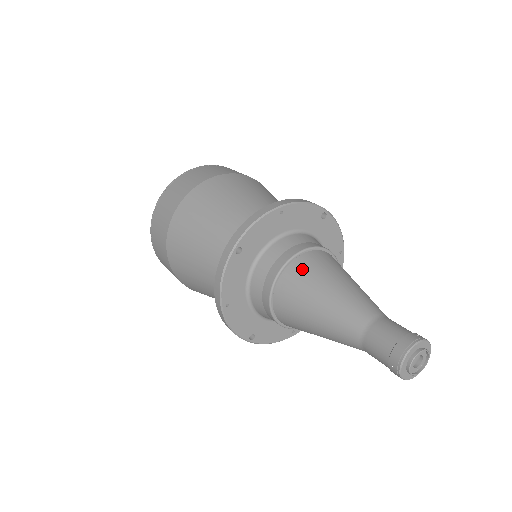
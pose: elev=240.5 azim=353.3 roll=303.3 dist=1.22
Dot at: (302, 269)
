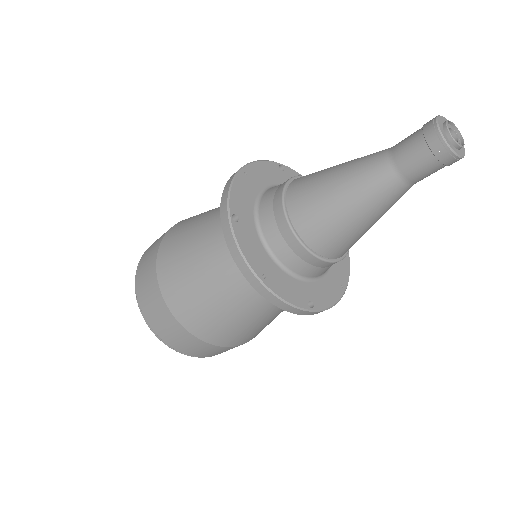
Dot at: (299, 187)
